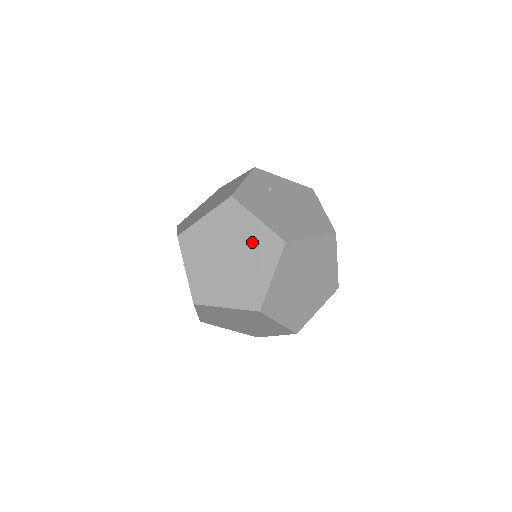
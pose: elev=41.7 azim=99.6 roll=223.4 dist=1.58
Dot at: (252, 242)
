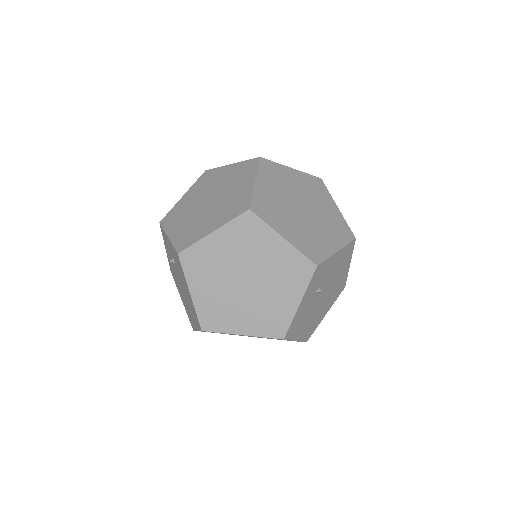
Dot at: occluded
